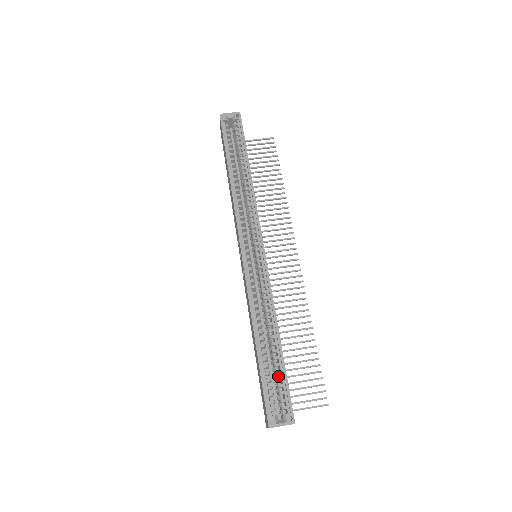
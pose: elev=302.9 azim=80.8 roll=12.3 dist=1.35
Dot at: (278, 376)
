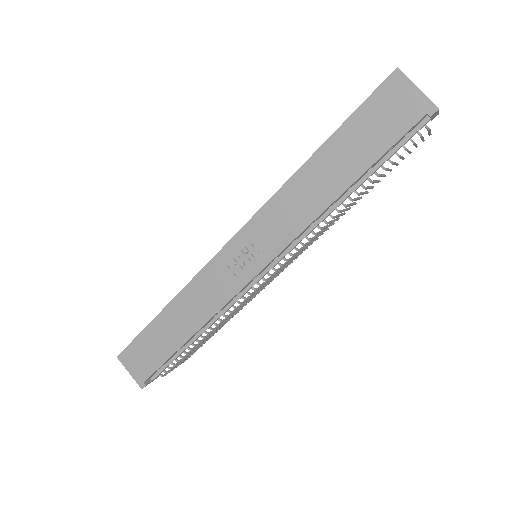
Dot at: occluded
